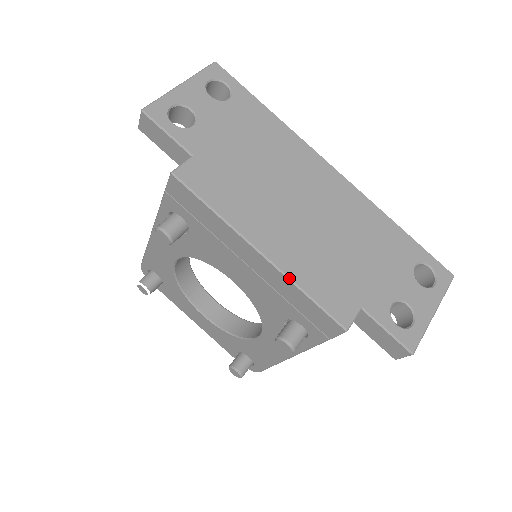
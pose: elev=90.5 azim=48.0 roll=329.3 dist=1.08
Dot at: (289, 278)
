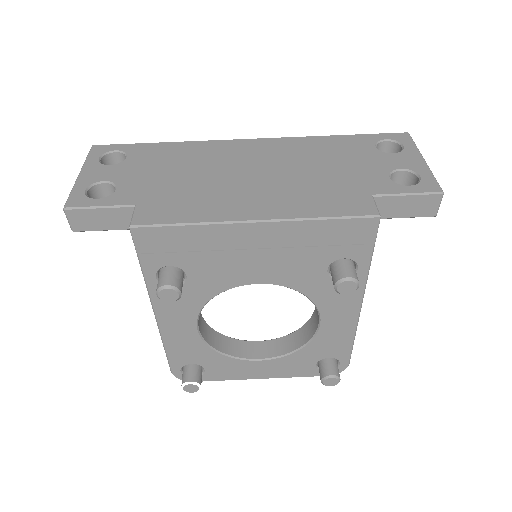
Dot at: (297, 219)
